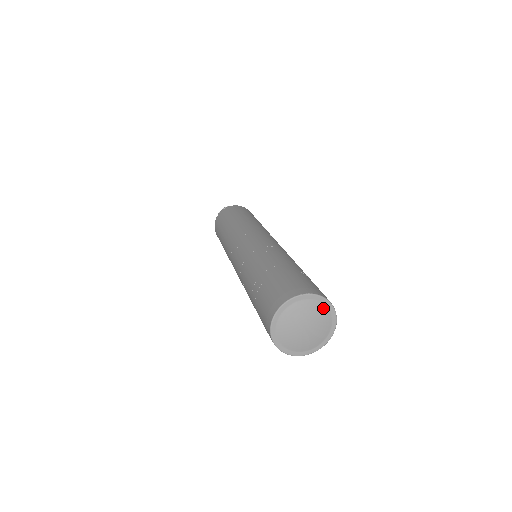
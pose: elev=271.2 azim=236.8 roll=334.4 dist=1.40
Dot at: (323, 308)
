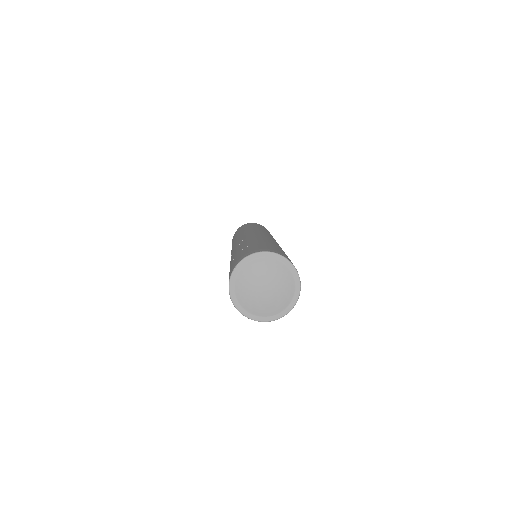
Dot at: (287, 273)
